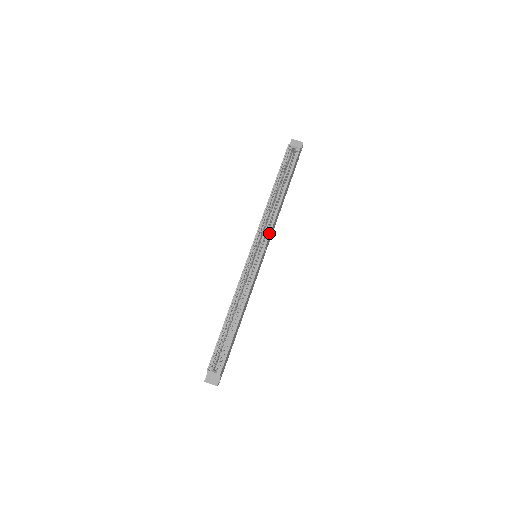
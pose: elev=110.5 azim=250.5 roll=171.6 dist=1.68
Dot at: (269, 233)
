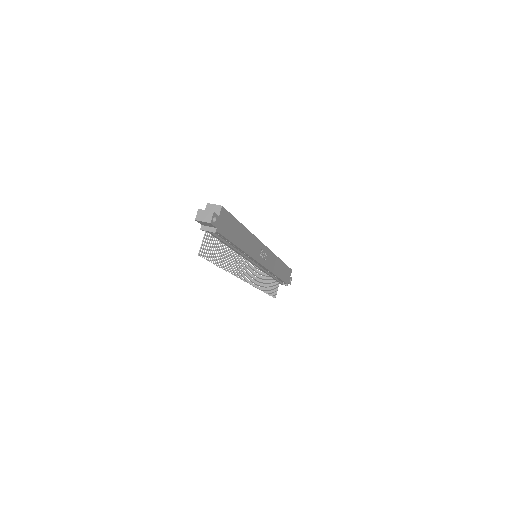
Dot at: (271, 251)
